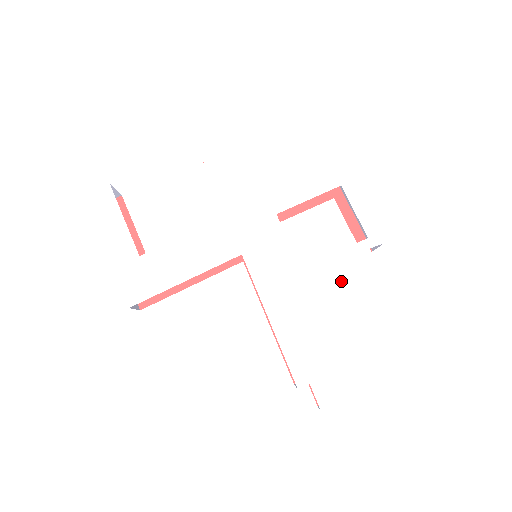
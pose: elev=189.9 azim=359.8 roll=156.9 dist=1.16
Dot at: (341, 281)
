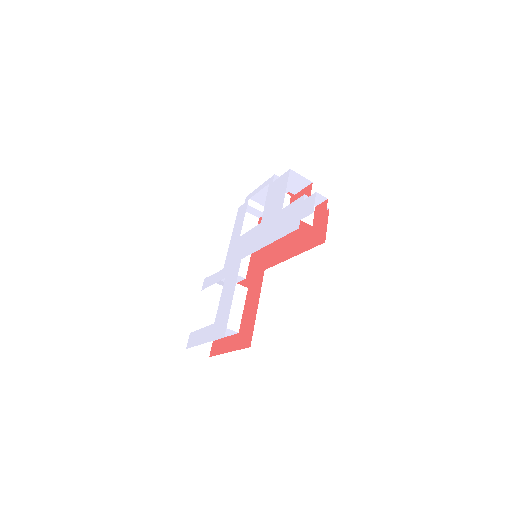
Dot at: (275, 199)
